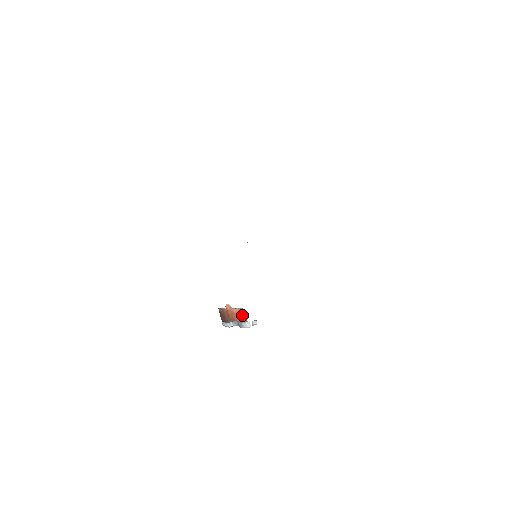
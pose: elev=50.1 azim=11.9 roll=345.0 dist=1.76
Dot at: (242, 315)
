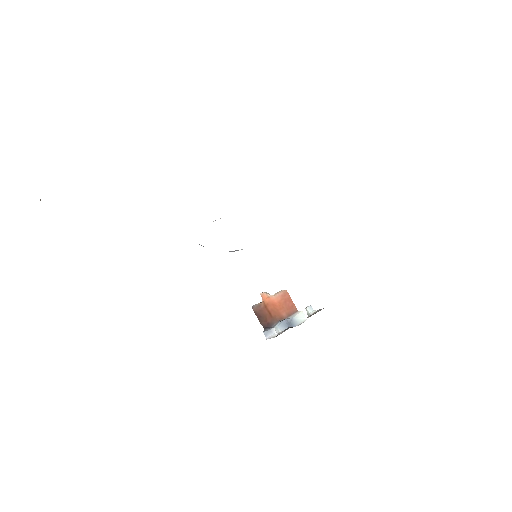
Dot at: (288, 303)
